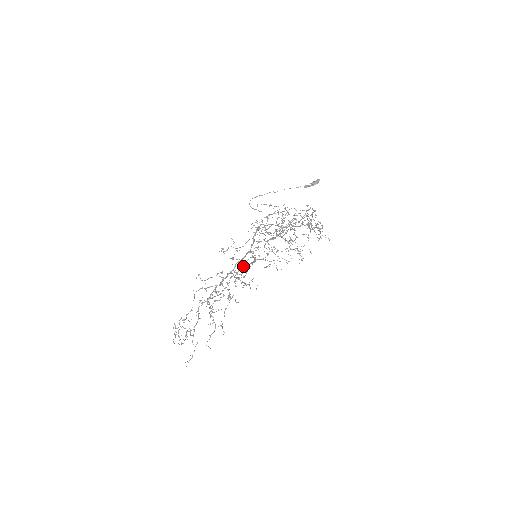
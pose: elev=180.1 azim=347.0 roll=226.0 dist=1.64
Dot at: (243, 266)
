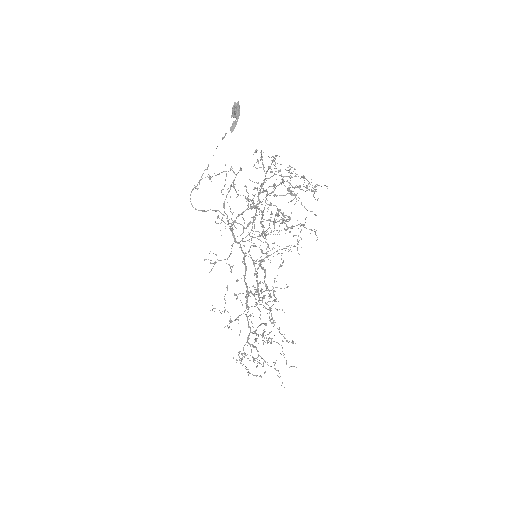
Dot at: (261, 292)
